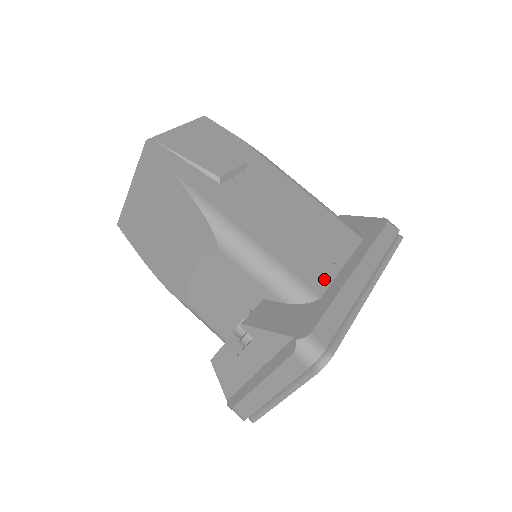
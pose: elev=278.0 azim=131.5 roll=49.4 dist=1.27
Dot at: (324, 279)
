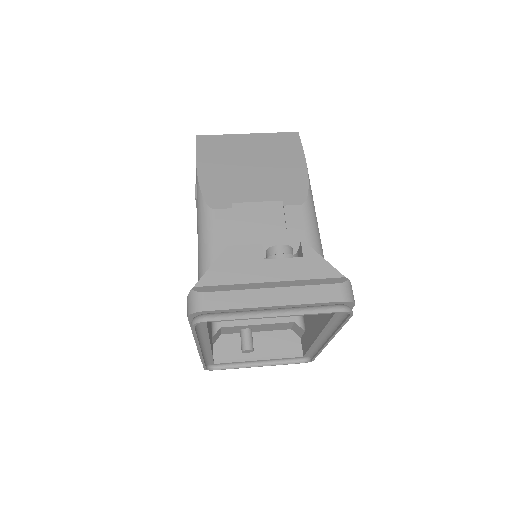
Dot at: occluded
